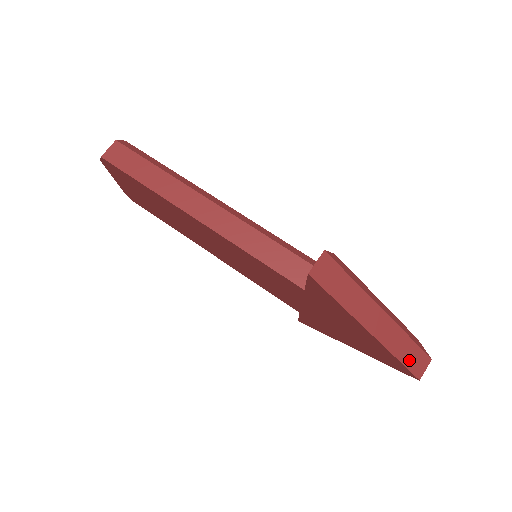
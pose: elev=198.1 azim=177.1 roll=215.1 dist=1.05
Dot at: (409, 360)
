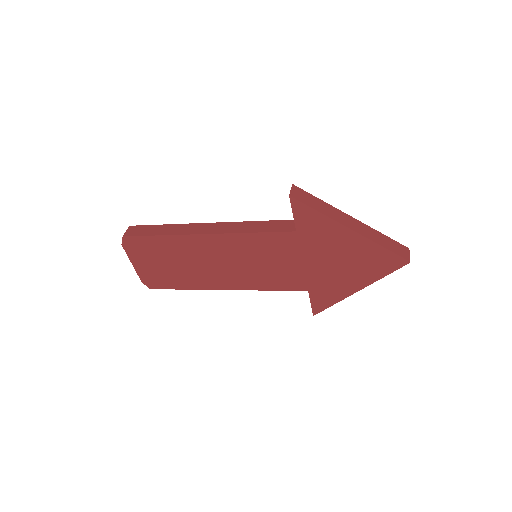
Dot at: (392, 248)
